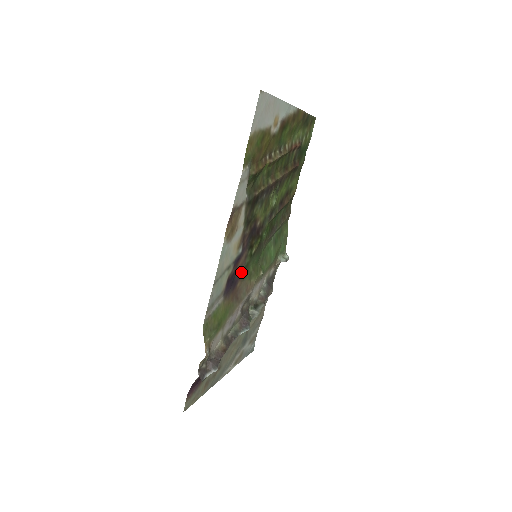
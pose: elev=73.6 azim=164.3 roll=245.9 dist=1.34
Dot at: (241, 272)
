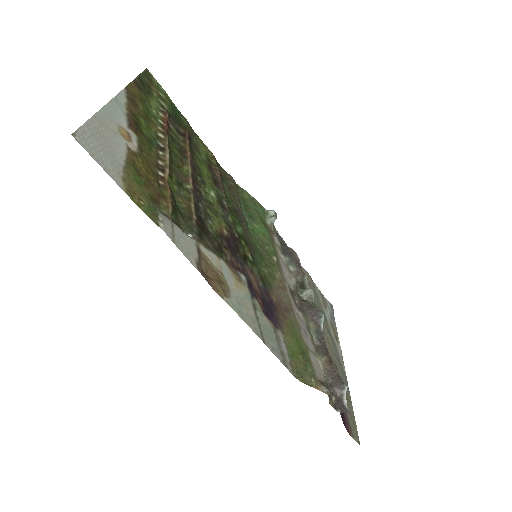
Dot at: (263, 288)
